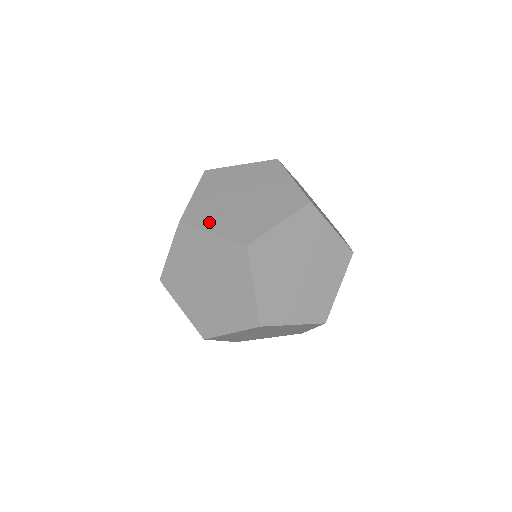
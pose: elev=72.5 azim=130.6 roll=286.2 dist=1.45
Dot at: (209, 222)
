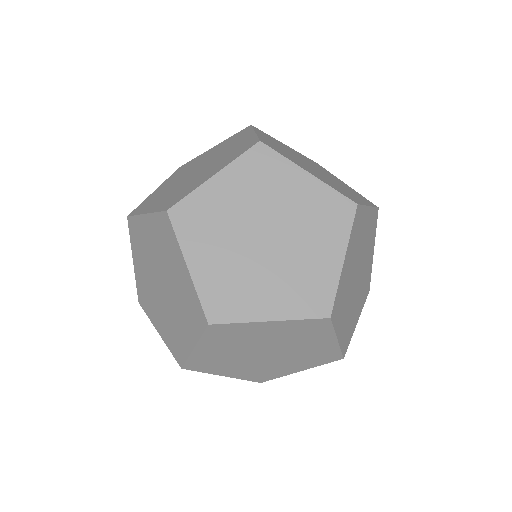
Dot at: occluded
